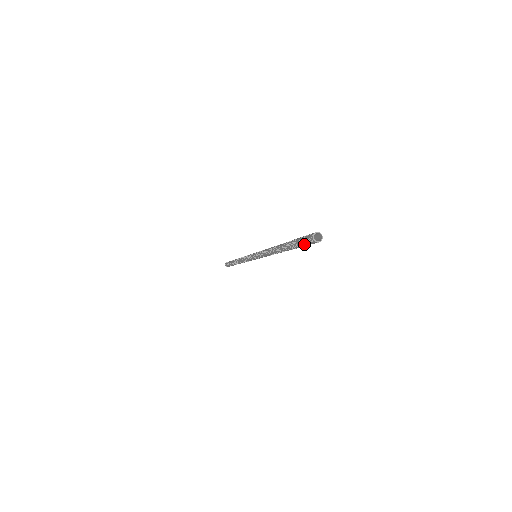
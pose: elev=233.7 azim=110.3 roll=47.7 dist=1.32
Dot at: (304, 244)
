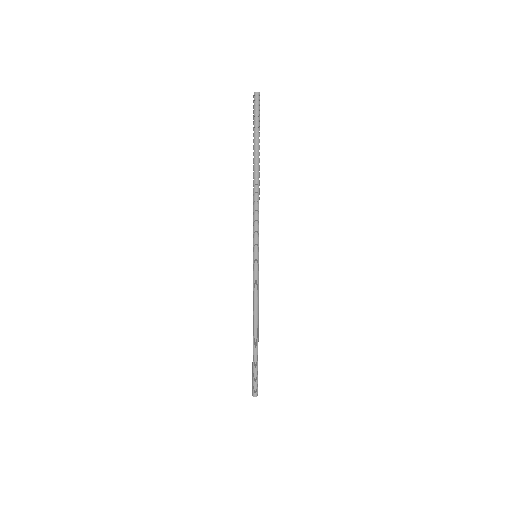
Dot at: (255, 113)
